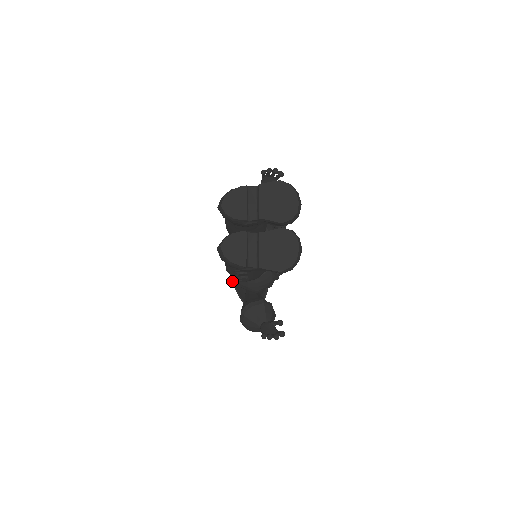
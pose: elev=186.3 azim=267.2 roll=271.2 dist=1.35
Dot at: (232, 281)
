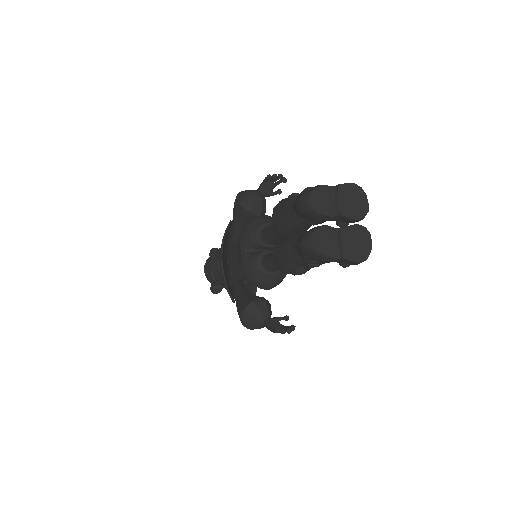
Dot at: (225, 281)
